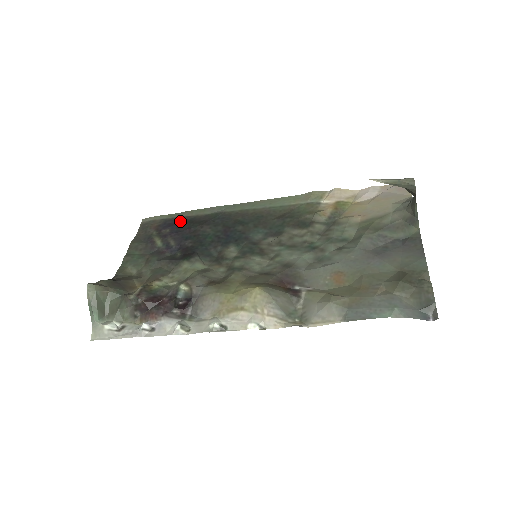
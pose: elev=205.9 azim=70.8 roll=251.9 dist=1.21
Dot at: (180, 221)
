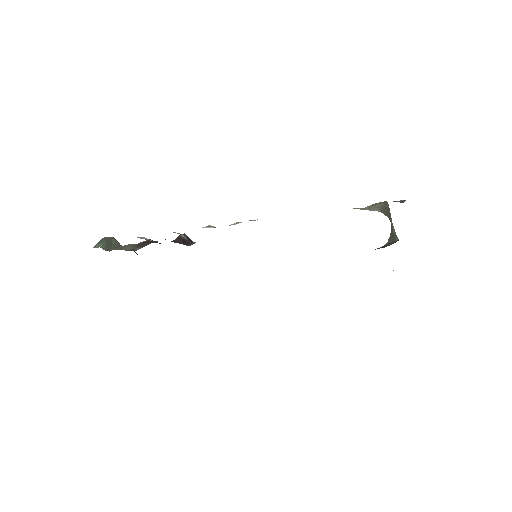
Dot at: occluded
